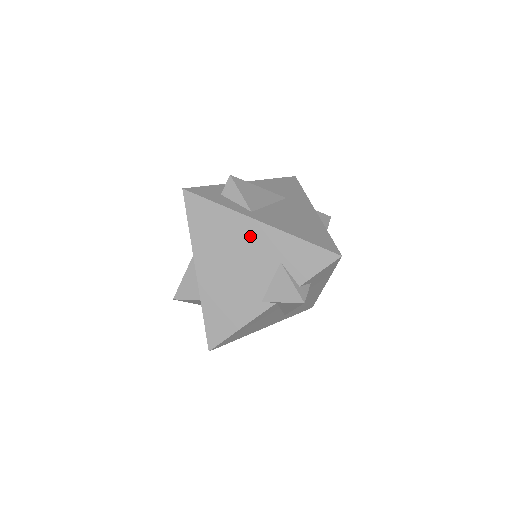
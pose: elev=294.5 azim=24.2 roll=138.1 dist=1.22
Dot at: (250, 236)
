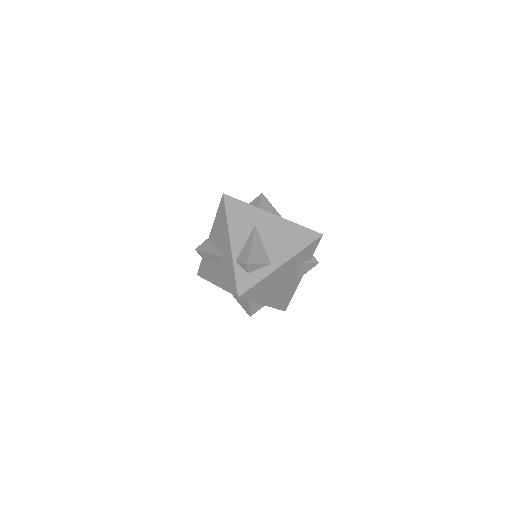
Dot at: (281, 273)
